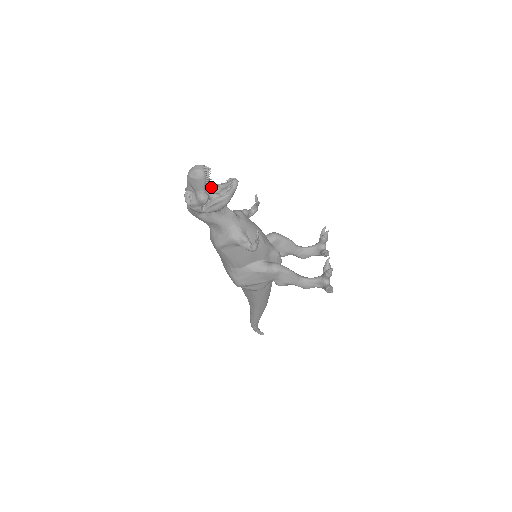
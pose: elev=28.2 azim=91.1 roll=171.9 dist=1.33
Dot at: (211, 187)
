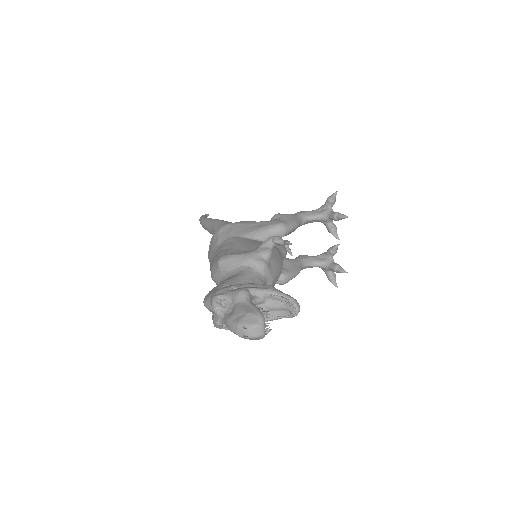
Dot at: occluded
